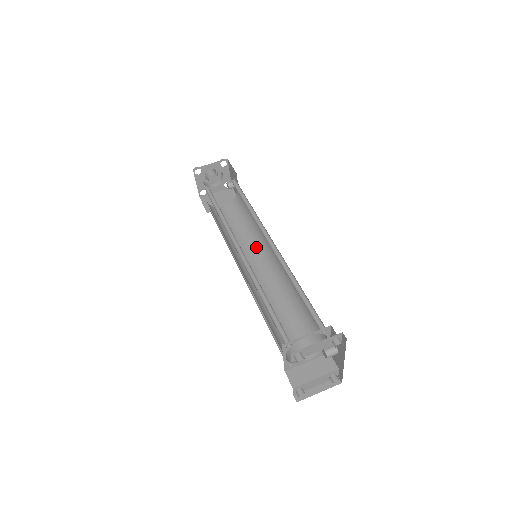
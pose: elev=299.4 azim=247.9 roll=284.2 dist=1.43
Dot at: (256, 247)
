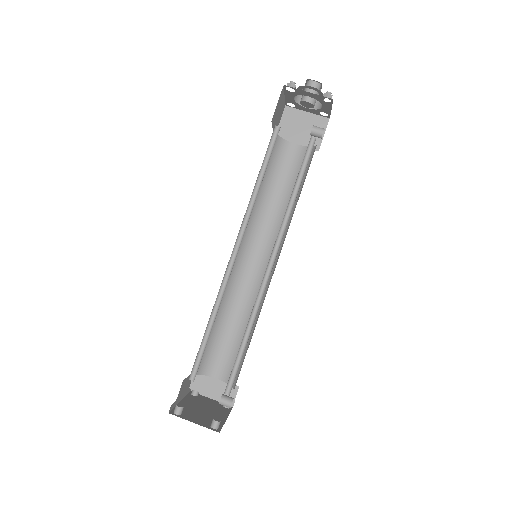
Dot at: (277, 232)
